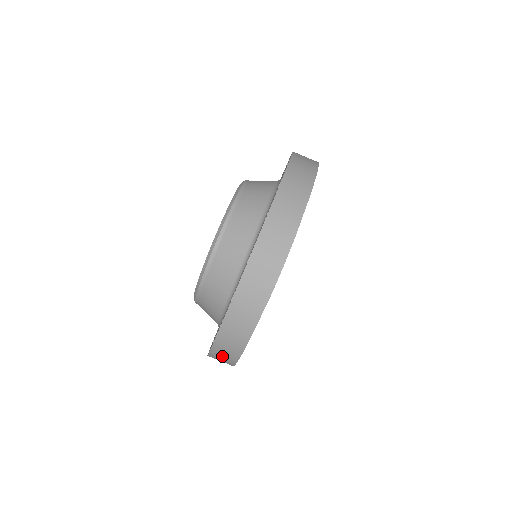
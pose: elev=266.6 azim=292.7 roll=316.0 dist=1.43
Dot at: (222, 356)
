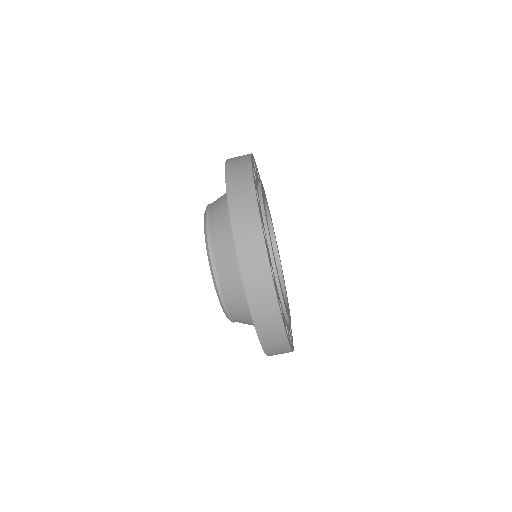
Dot at: (271, 338)
